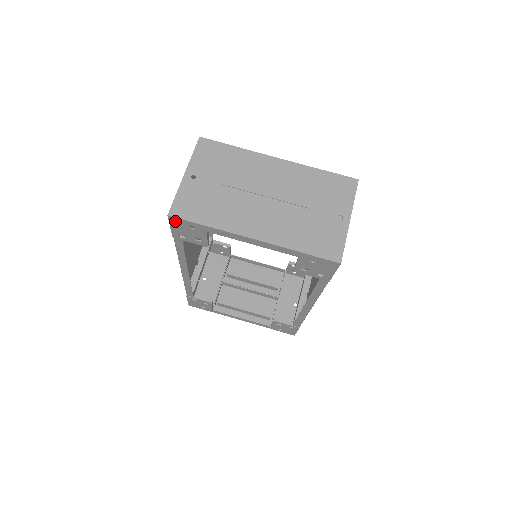
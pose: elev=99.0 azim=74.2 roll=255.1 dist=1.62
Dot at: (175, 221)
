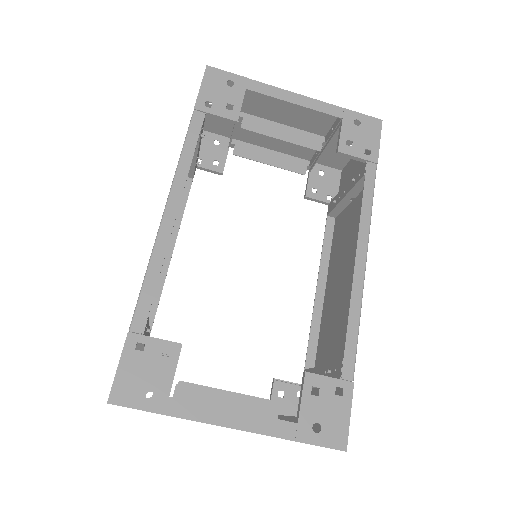
Dot at: occluded
